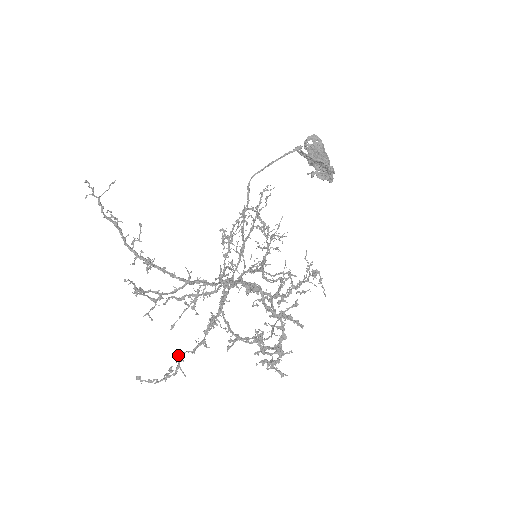
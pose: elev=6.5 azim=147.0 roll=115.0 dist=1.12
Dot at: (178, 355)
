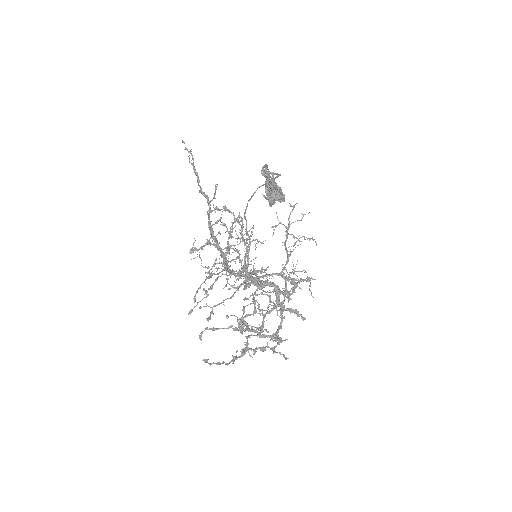
Dot at: occluded
